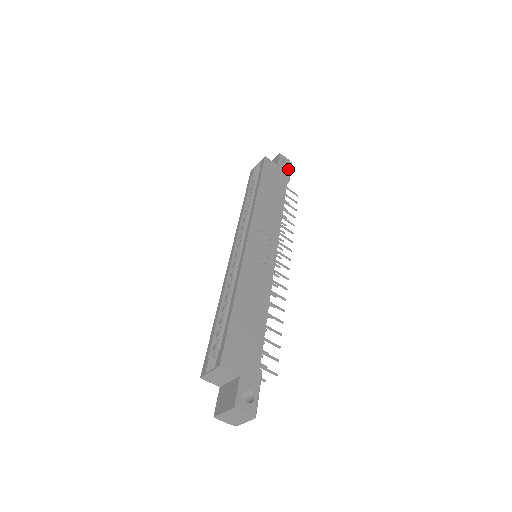
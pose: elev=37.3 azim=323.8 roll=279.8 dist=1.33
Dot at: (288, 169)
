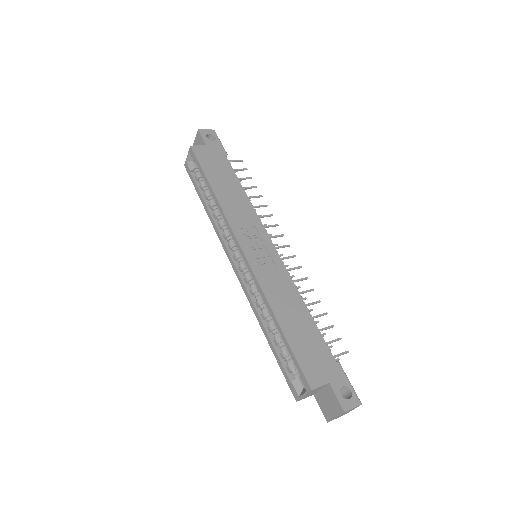
Dot at: (217, 141)
